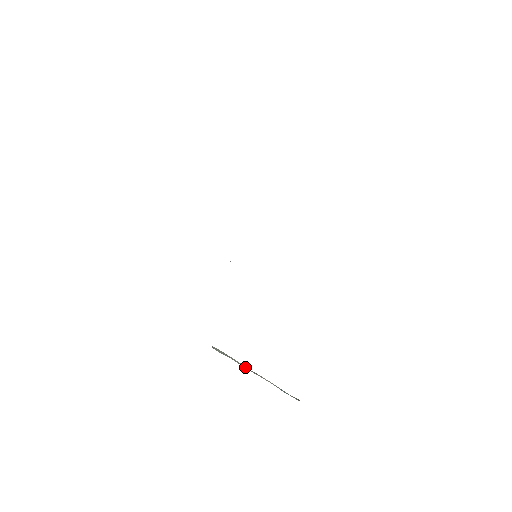
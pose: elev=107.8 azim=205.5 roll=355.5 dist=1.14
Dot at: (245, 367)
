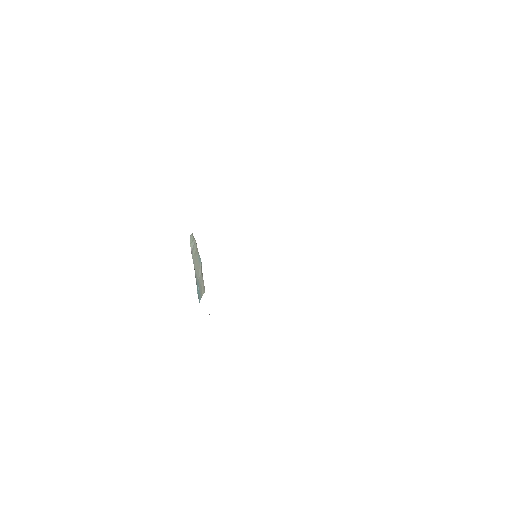
Dot at: (196, 258)
